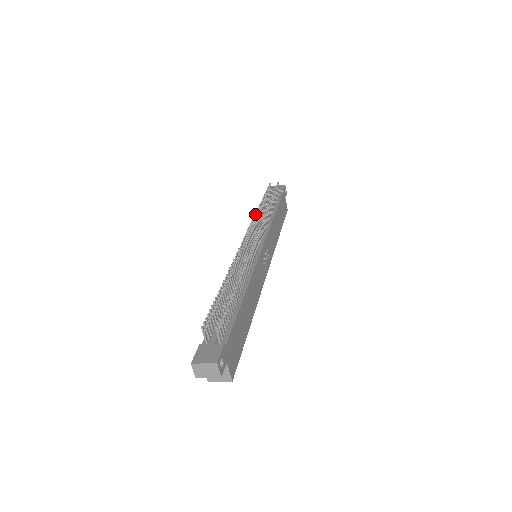
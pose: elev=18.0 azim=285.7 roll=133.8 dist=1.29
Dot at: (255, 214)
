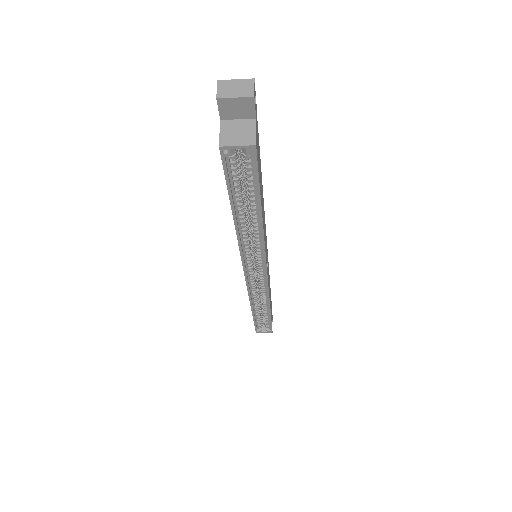
Dot at: occluded
